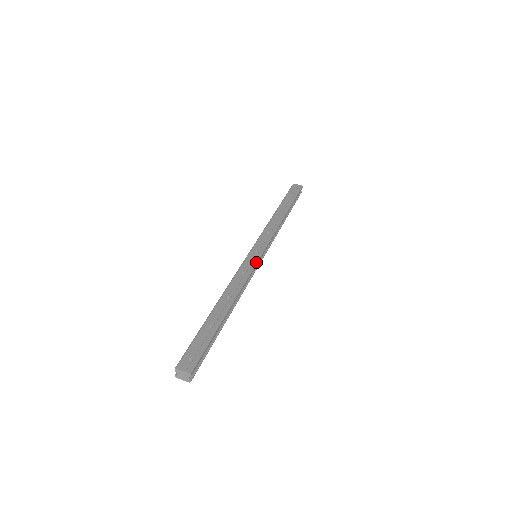
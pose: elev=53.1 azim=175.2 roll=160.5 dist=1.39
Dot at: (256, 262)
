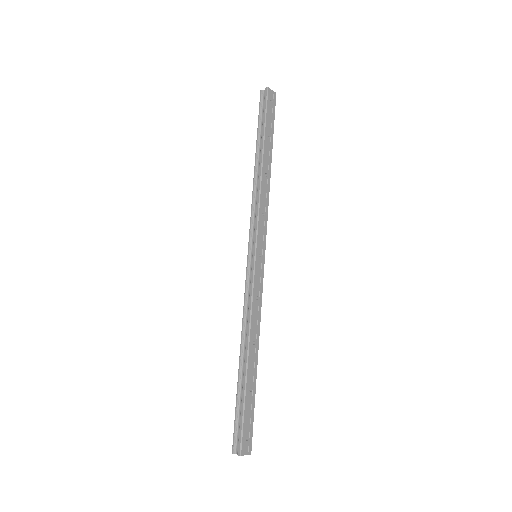
Dot at: occluded
